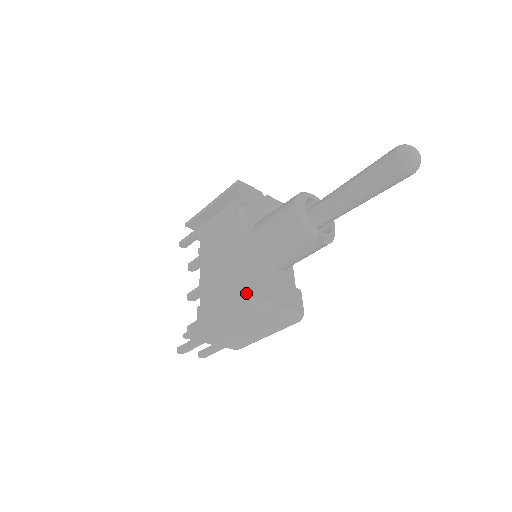
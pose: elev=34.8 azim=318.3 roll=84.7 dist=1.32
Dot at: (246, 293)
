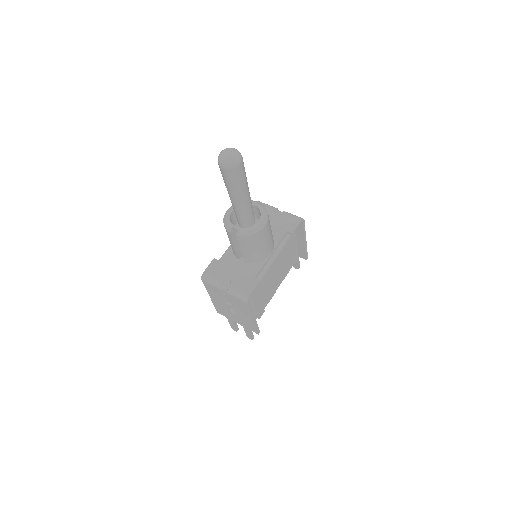
Dot at: (205, 272)
